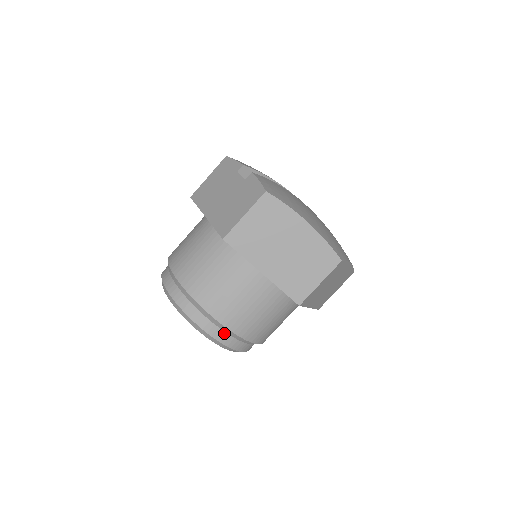
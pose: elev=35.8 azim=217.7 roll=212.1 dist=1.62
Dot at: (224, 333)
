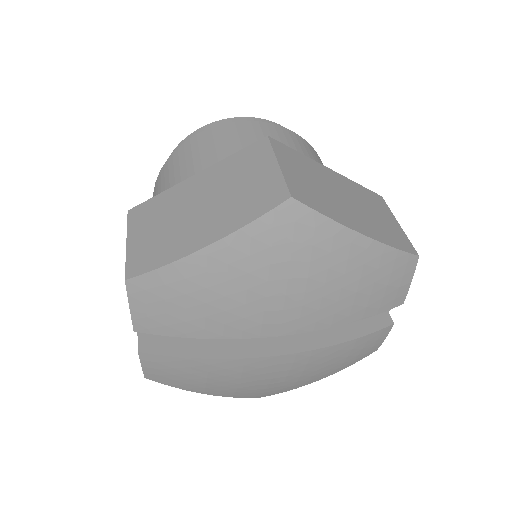
Dot at: occluded
